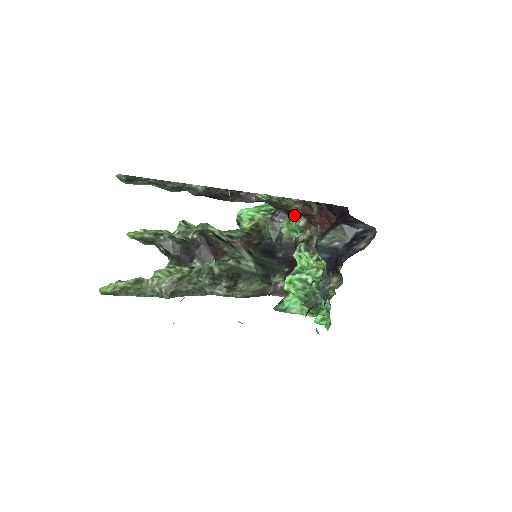
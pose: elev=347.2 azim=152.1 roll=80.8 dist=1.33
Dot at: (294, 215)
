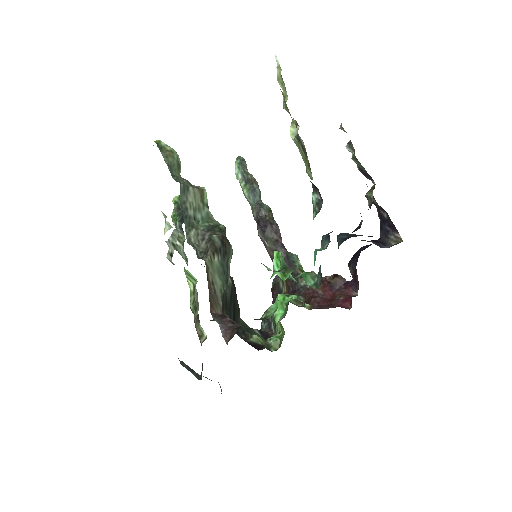
Dot at: (298, 292)
